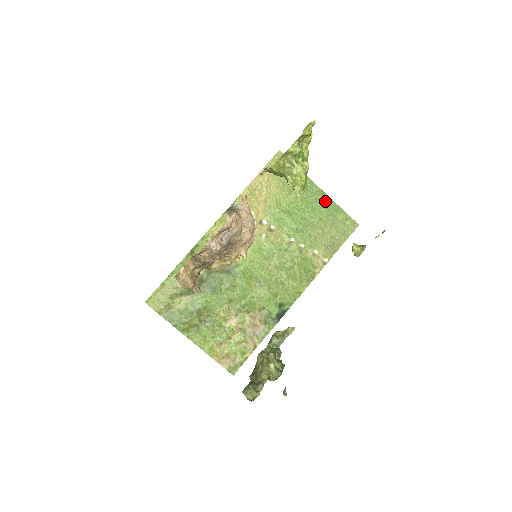
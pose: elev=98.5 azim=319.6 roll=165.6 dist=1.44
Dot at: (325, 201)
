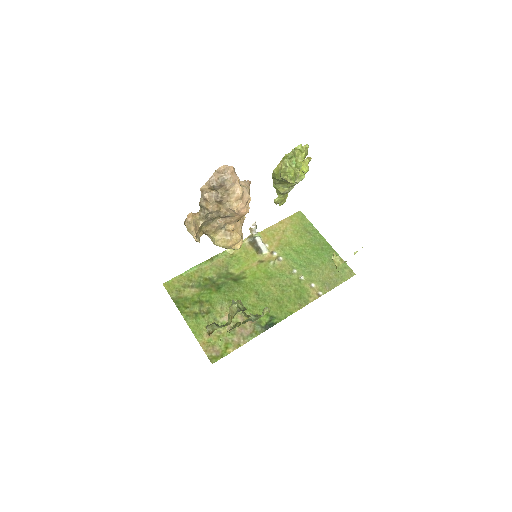
Dot at: (329, 251)
